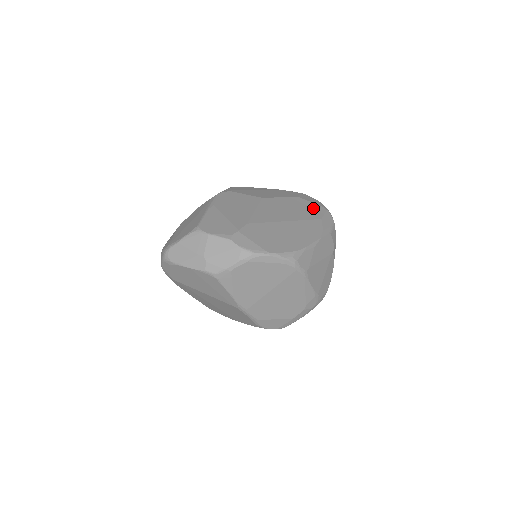
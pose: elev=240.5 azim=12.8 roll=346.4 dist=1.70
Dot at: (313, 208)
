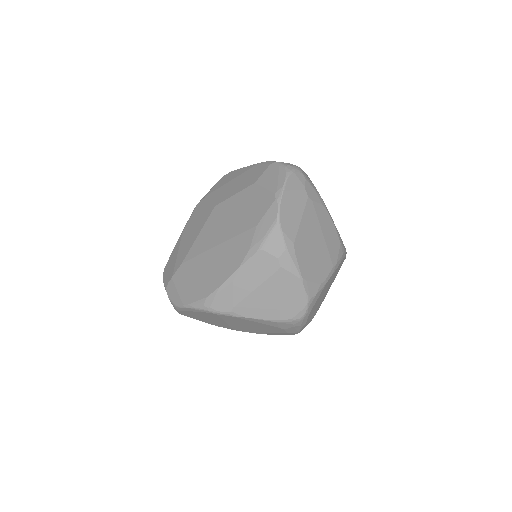
Dot at: (259, 203)
